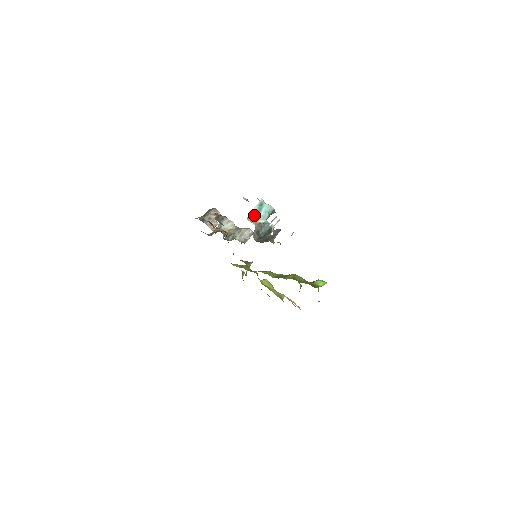
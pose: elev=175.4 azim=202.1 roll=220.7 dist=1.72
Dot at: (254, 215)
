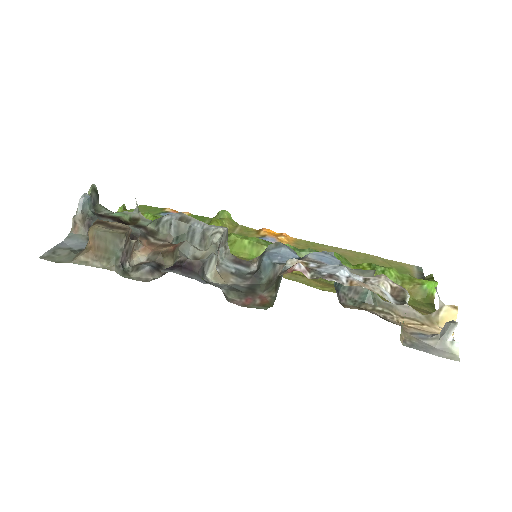
Dot at: occluded
